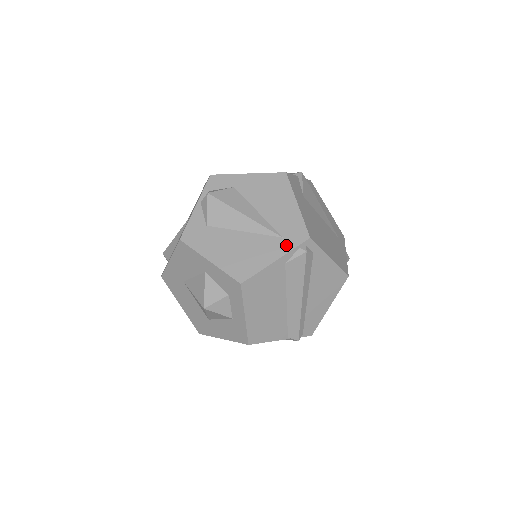
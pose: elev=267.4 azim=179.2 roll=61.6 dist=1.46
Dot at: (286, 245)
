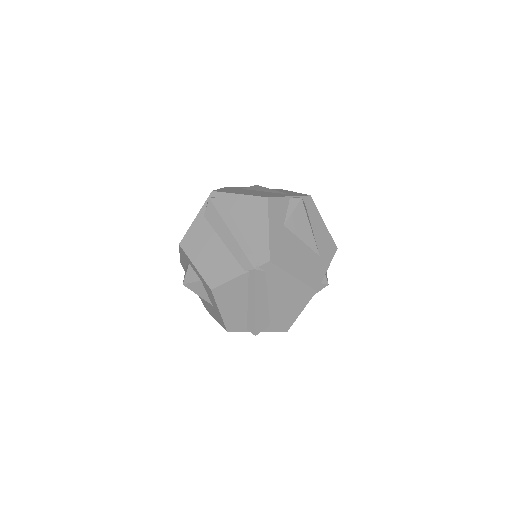
Dot at: occluded
